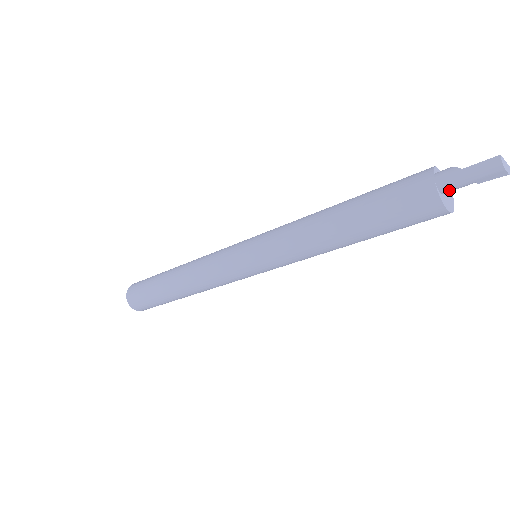
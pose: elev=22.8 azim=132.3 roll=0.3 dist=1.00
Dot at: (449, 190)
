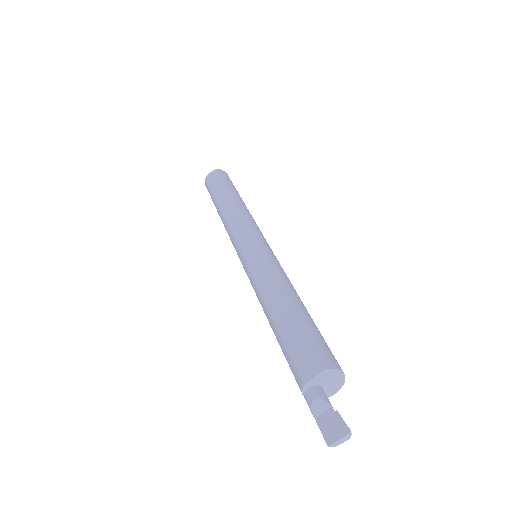
Dot at: occluded
